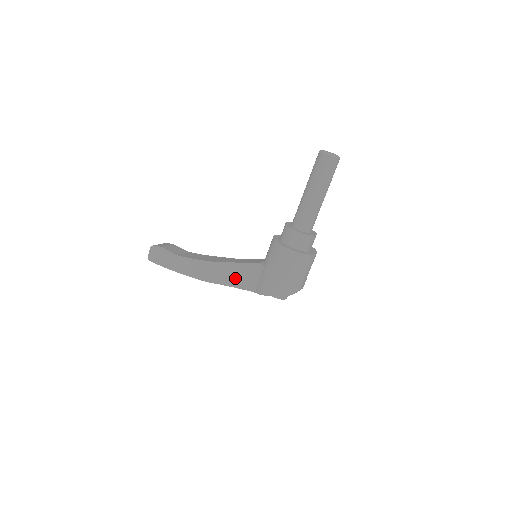
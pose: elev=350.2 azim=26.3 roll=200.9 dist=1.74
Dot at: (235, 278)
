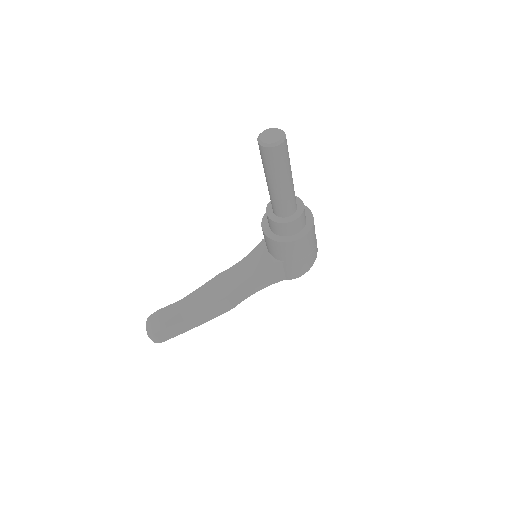
Dot at: (256, 286)
